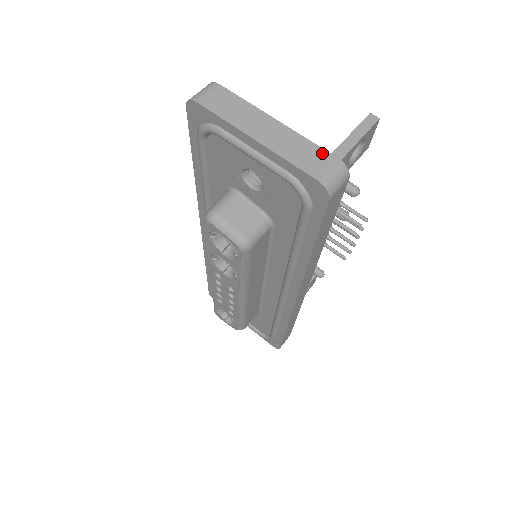
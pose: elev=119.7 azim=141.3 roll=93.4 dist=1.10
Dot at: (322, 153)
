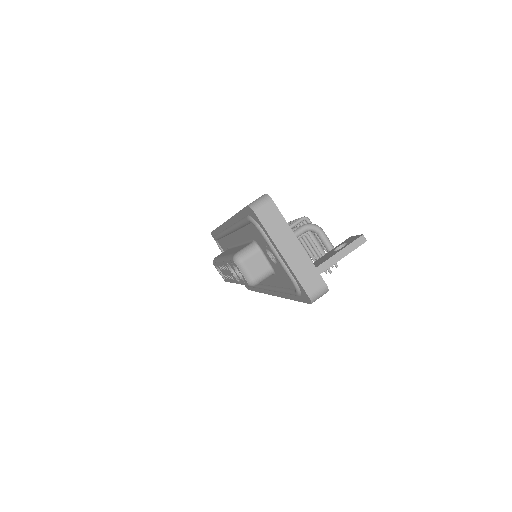
Dot at: (318, 277)
